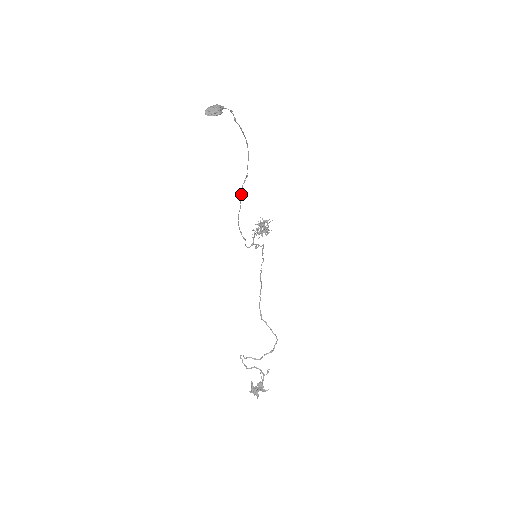
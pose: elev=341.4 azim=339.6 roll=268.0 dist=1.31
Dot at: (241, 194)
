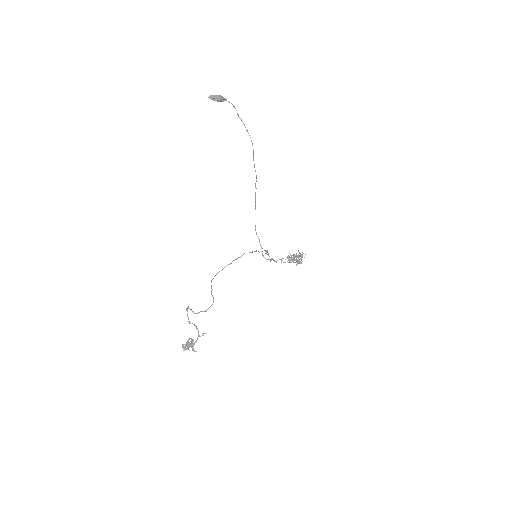
Dot at: (255, 195)
